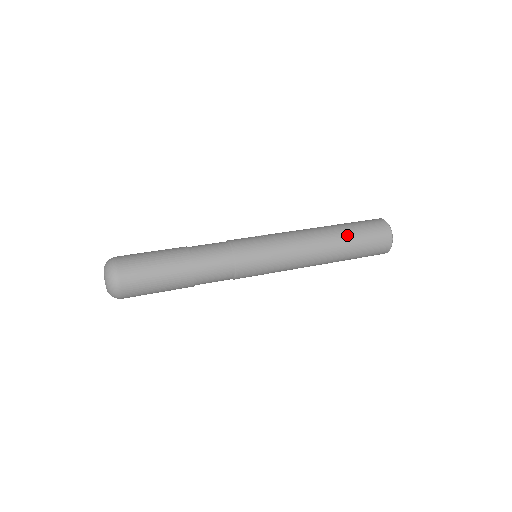
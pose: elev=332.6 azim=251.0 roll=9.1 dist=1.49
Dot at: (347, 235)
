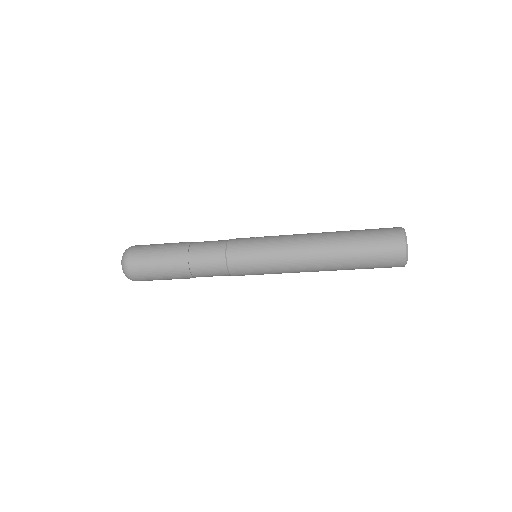
Dot at: (349, 241)
